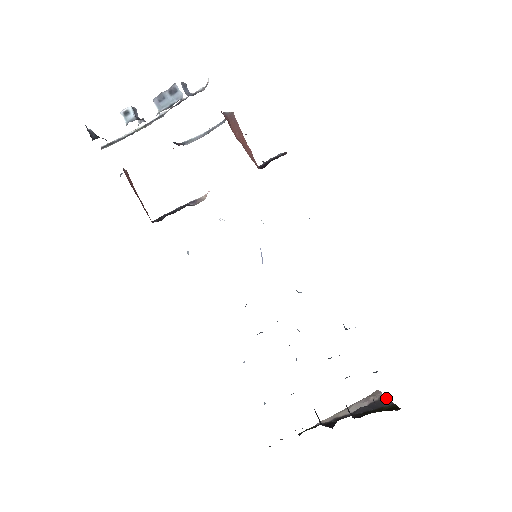
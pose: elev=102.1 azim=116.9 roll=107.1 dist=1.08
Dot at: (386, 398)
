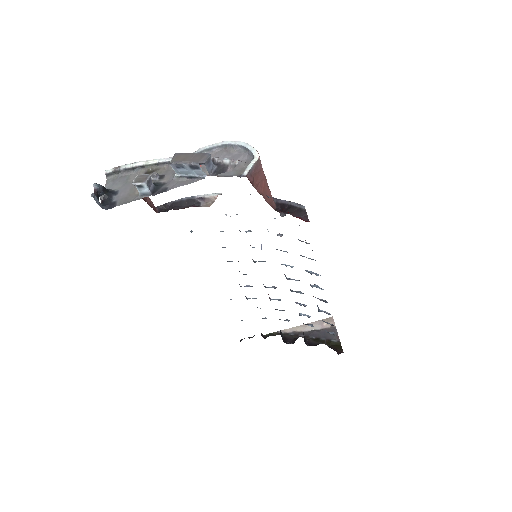
Dot at: (336, 330)
